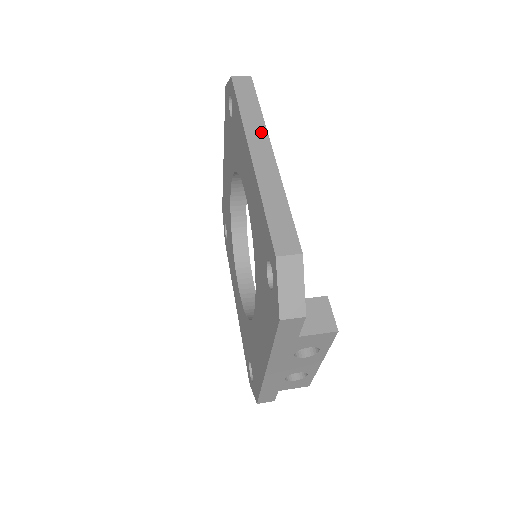
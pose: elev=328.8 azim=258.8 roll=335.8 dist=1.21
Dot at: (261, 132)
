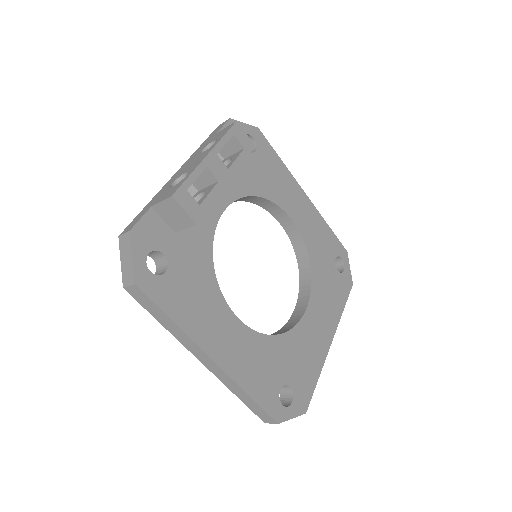
Dot at: occluded
